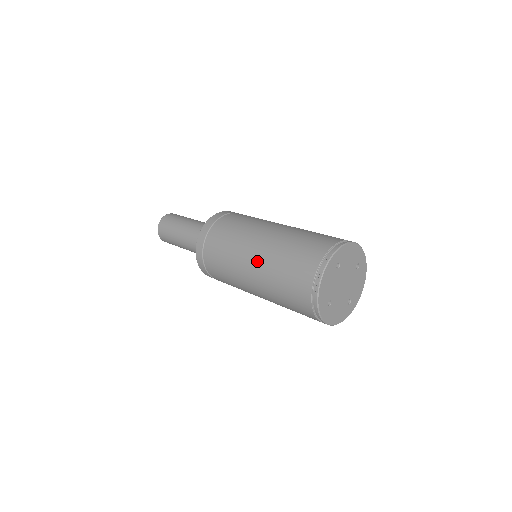
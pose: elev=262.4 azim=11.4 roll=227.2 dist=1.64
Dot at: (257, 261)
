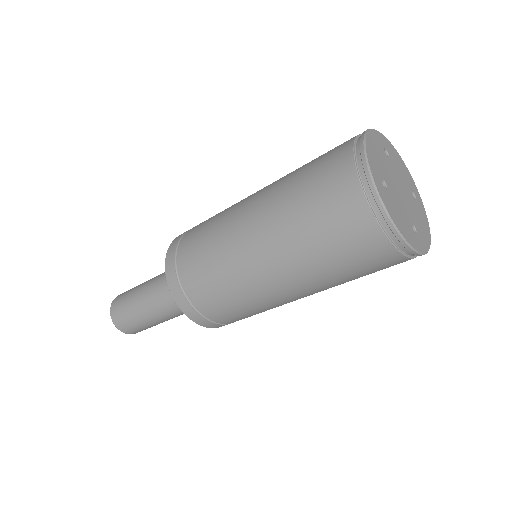
Dot at: (284, 275)
